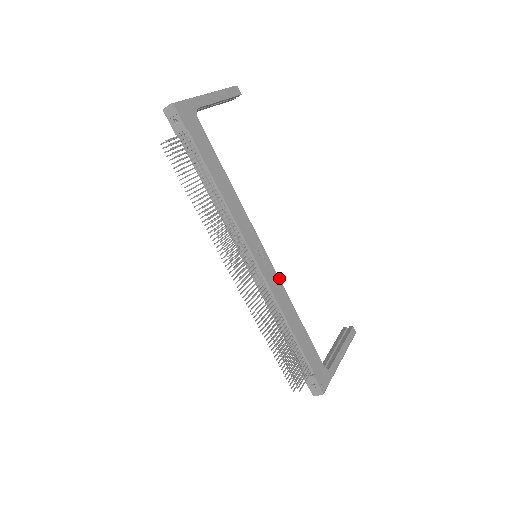
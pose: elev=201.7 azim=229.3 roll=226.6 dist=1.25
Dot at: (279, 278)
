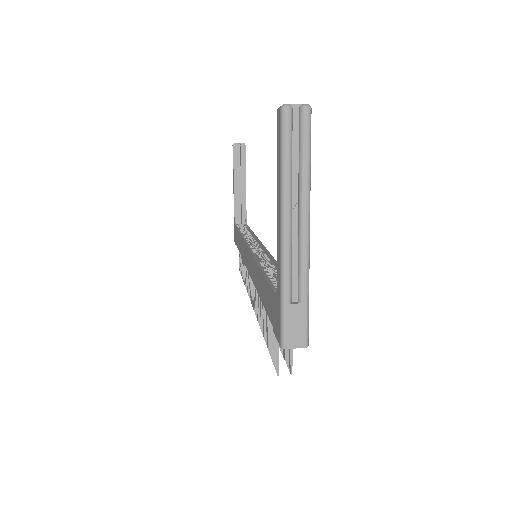
Dot at: (259, 240)
